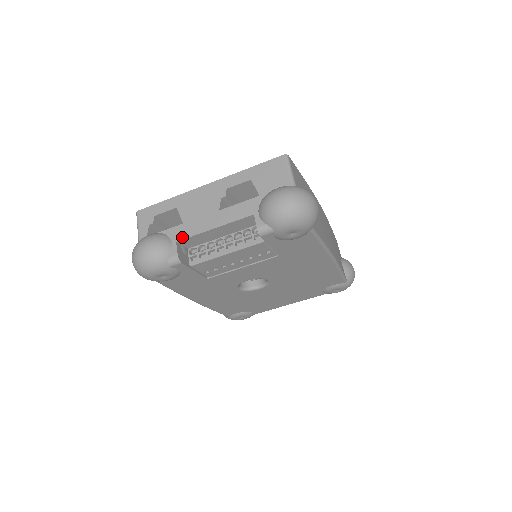
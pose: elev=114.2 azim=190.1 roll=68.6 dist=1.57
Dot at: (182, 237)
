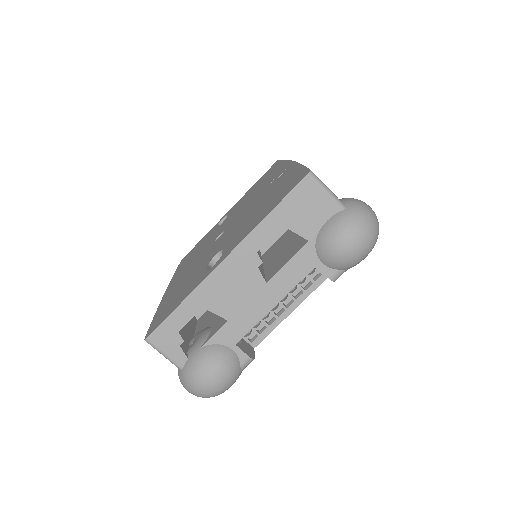
Dot at: (239, 336)
